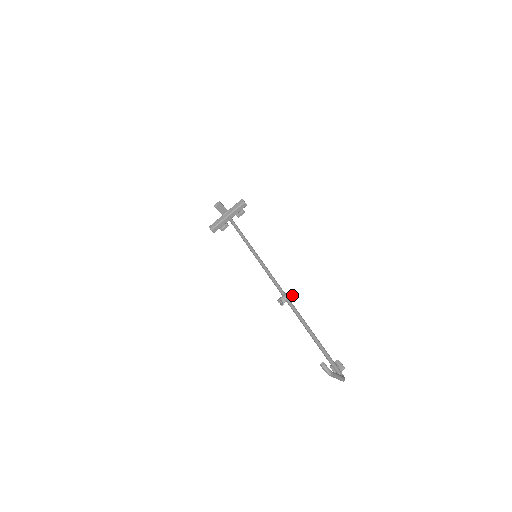
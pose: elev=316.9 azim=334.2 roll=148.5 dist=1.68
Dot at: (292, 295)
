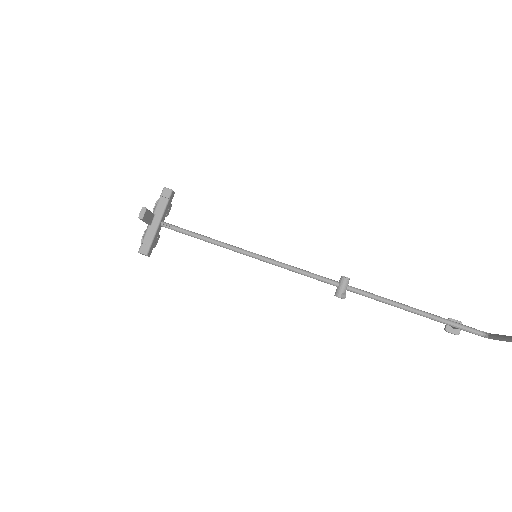
Dot at: (349, 279)
